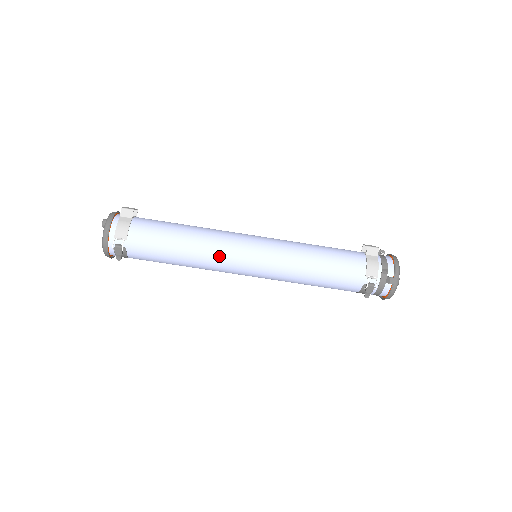
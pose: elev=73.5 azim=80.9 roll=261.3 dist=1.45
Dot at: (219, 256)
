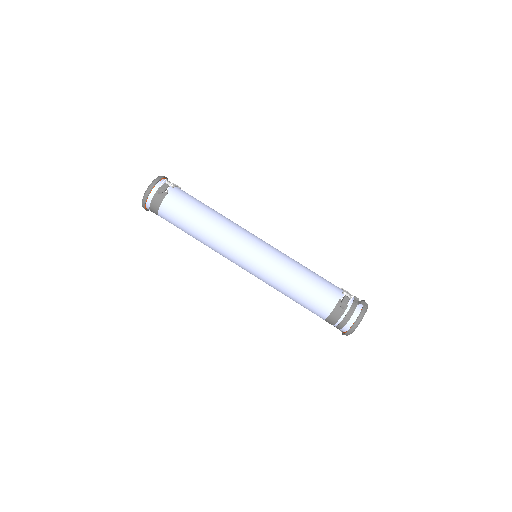
Dot at: (236, 228)
